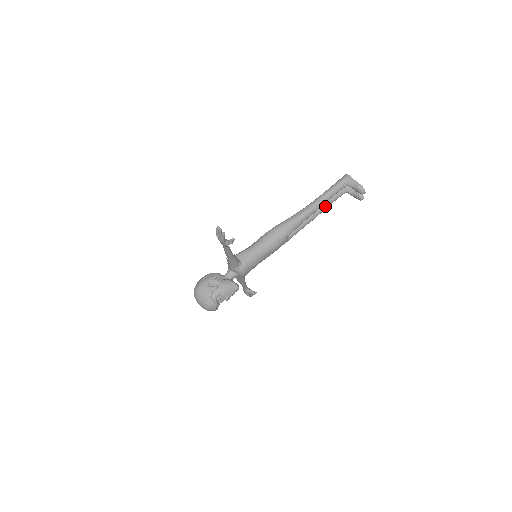
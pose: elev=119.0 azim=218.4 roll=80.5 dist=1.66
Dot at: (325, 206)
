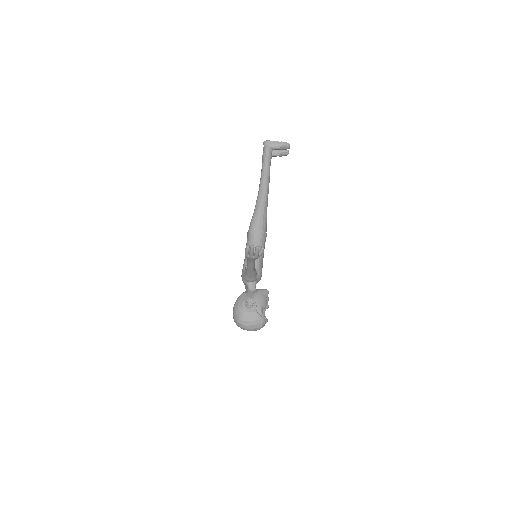
Dot at: occluded
